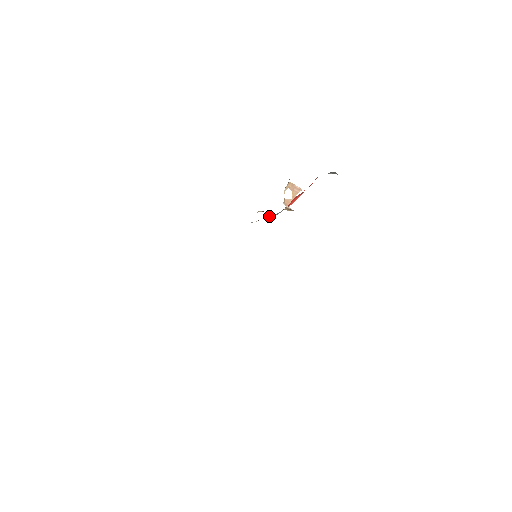
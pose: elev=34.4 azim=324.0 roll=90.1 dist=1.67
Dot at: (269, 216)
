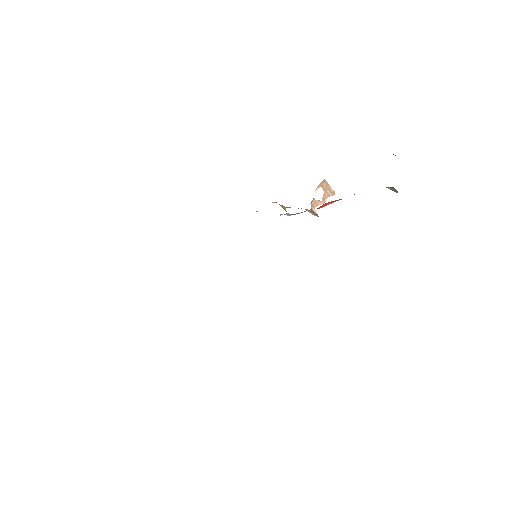
Dot at: occluded
